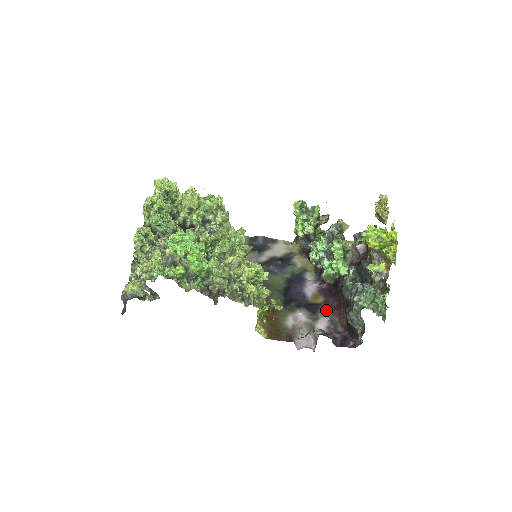
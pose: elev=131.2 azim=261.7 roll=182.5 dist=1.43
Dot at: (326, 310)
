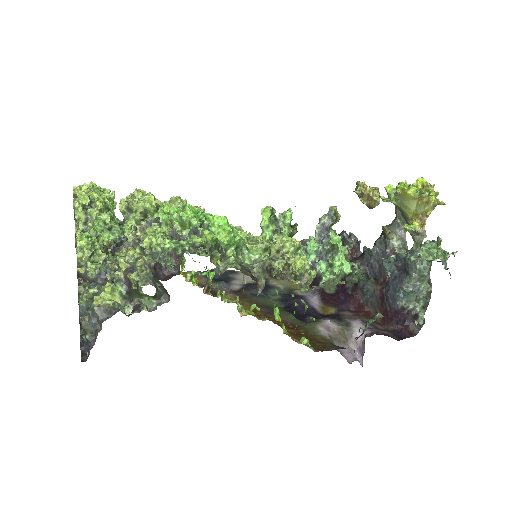
Dot at: (349, 315)
